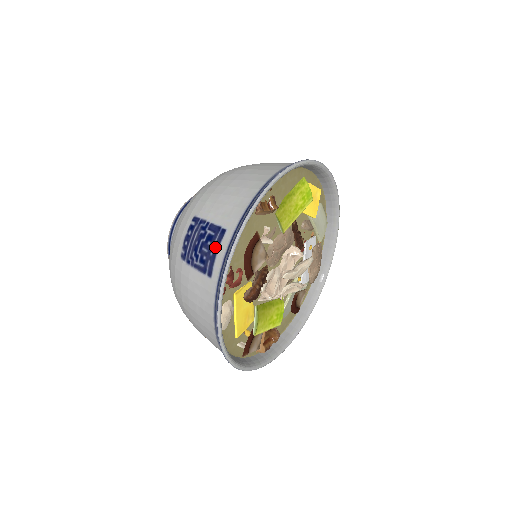
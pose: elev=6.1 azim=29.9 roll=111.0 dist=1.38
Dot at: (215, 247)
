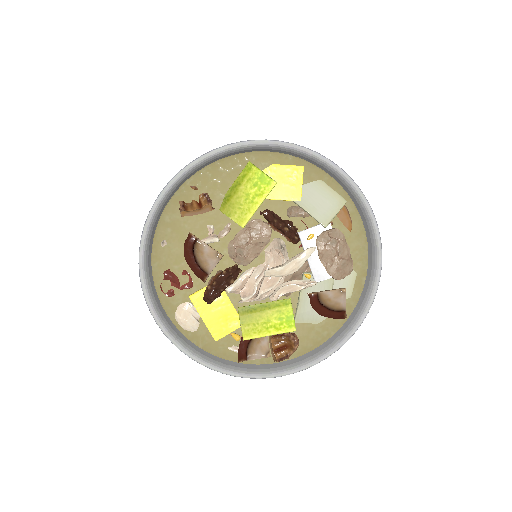
Dot at: occluded
